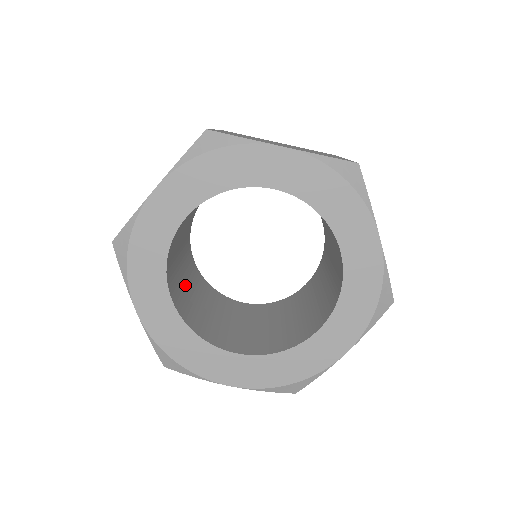
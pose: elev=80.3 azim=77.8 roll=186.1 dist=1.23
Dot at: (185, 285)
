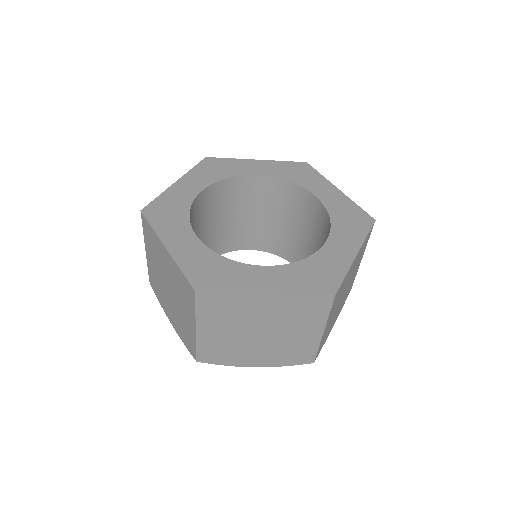
Dot at: (204, 235)
